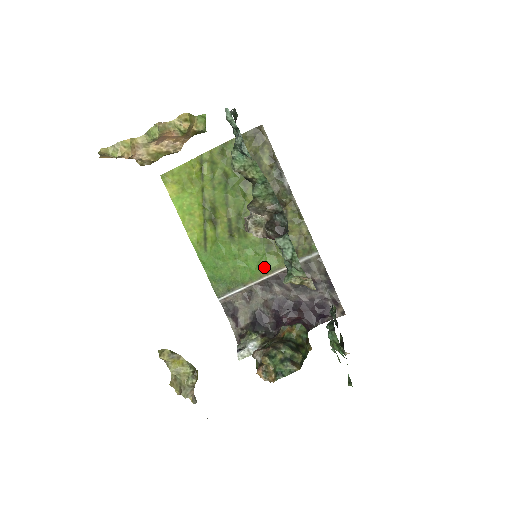
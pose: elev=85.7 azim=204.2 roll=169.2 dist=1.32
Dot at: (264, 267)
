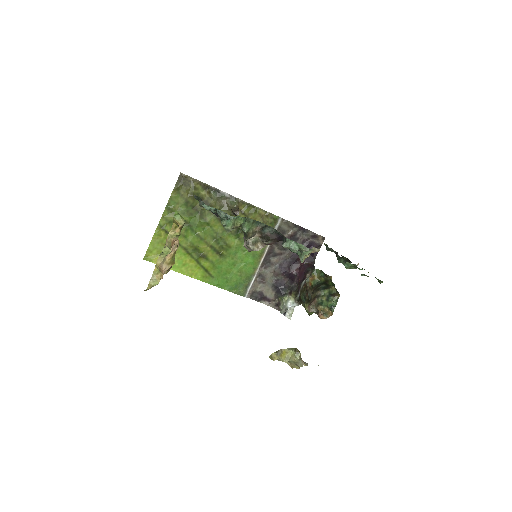
Dot at: (256, 255)
